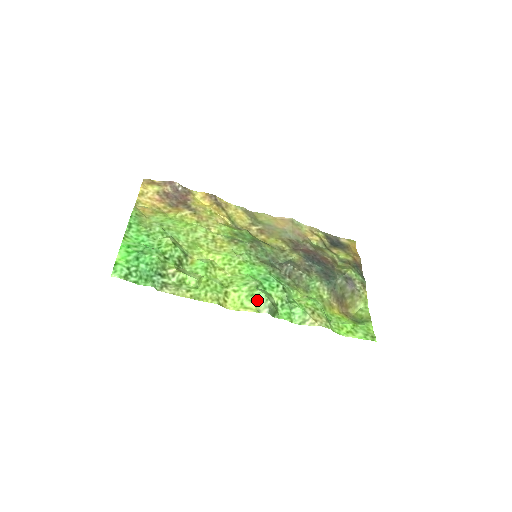
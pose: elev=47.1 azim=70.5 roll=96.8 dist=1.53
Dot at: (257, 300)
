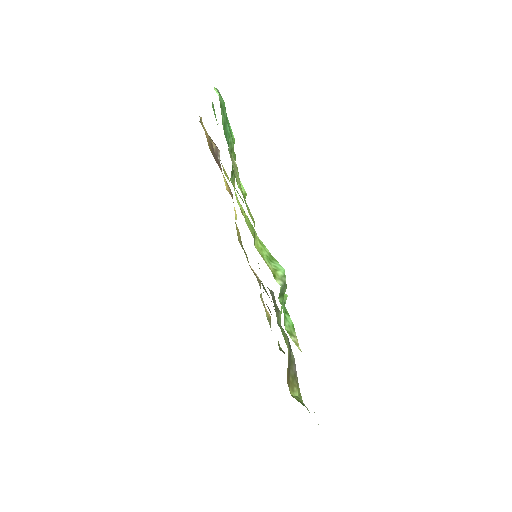
Dot at: (276, 267)
